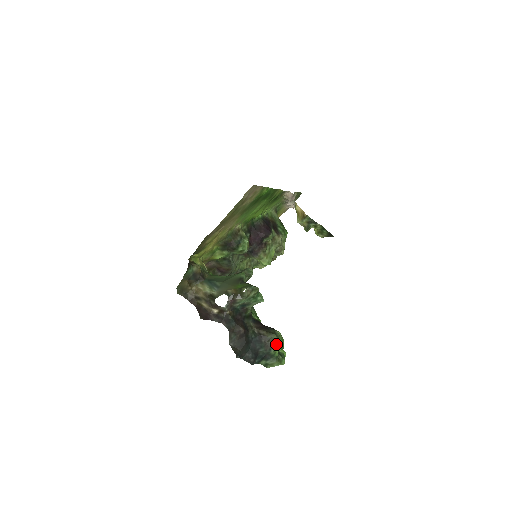
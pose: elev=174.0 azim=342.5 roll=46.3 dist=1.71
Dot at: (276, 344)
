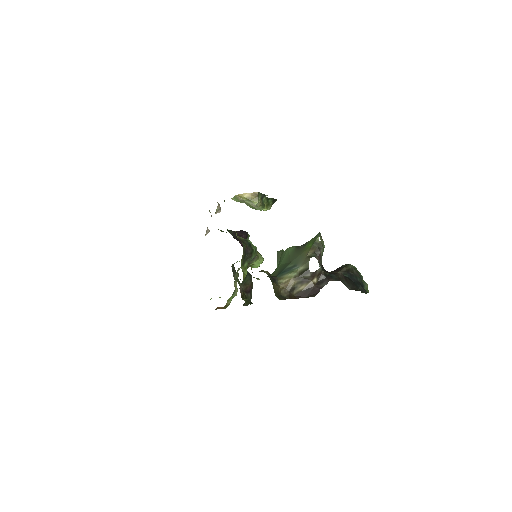
Dot at: (357, 270)
